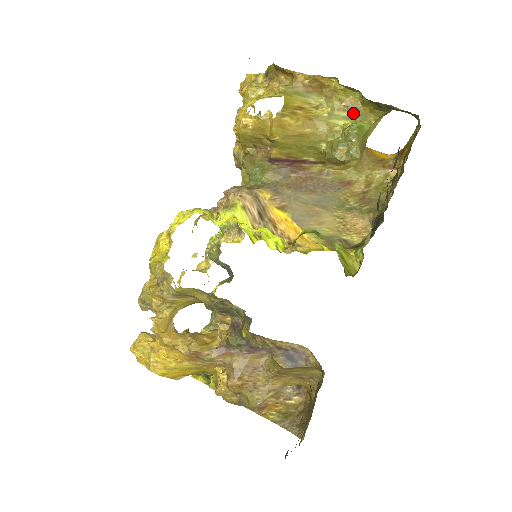
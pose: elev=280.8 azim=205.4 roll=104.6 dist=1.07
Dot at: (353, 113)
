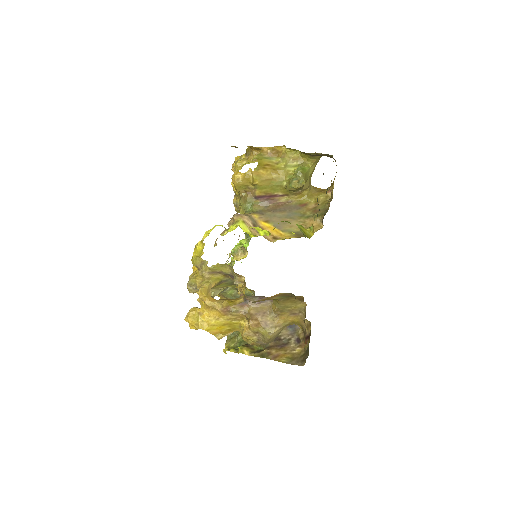
Dot at: (298, 163)
